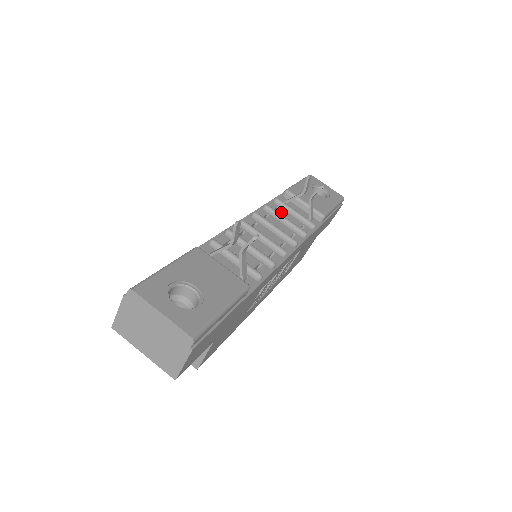
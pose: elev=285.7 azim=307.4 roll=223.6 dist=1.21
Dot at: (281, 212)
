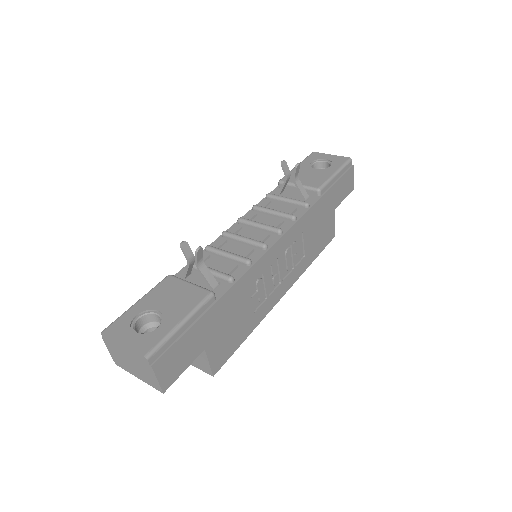
Dot at: (273, 205)
